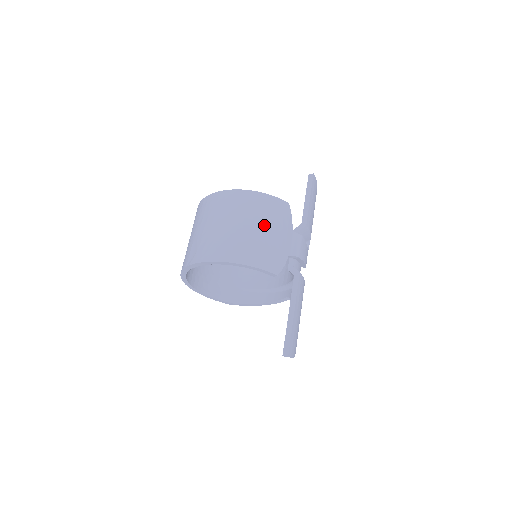
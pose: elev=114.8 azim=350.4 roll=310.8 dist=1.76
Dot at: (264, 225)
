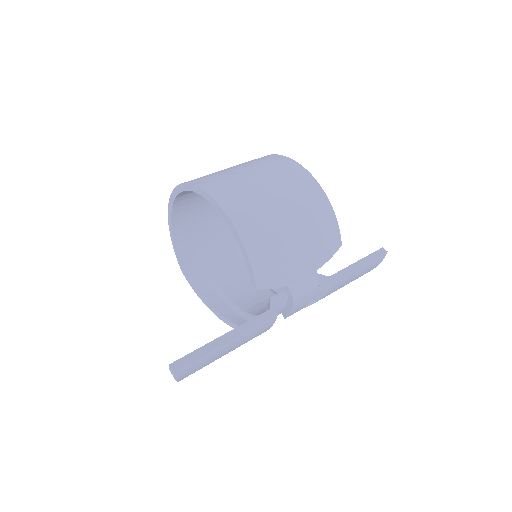
Dot at: (300, 232)
